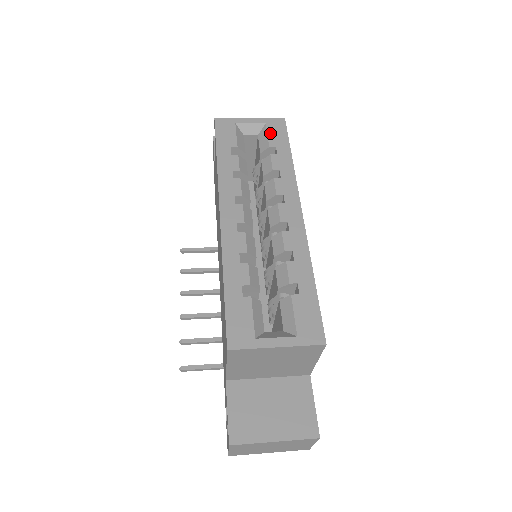
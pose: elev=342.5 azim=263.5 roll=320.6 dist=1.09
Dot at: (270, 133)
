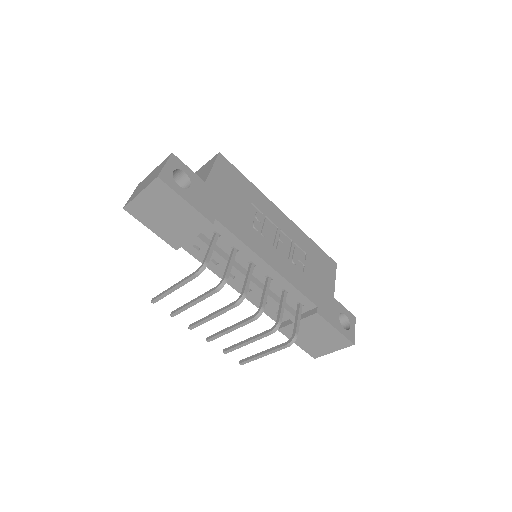
Dot at: occluded
